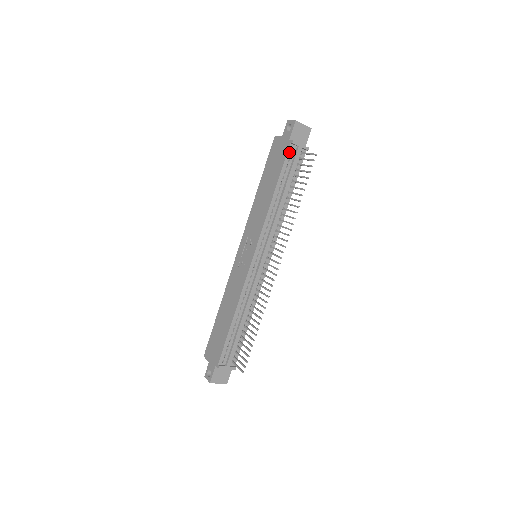
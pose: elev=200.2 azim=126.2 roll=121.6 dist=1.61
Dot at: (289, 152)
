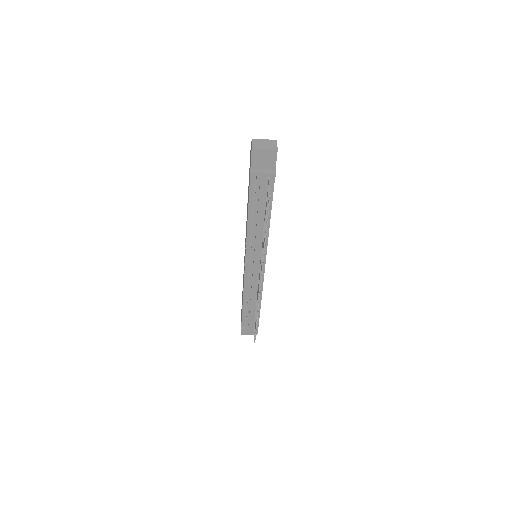
Dot at: (252, 181)
